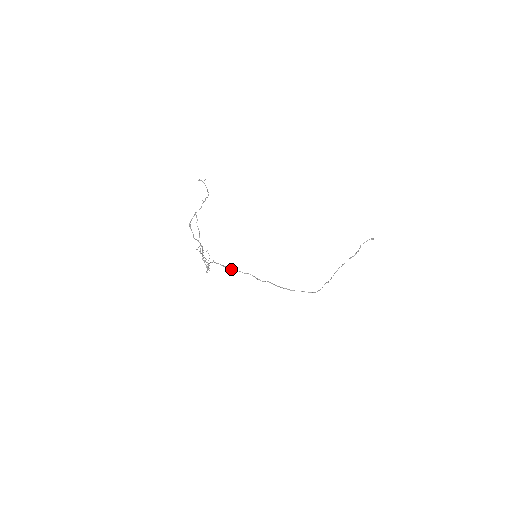
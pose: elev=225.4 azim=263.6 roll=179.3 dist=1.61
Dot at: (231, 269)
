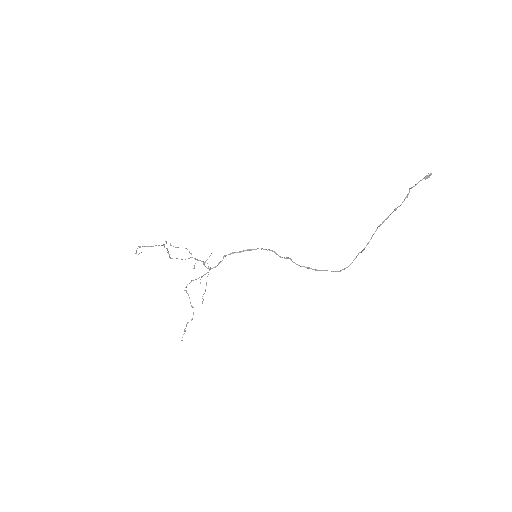
Dot at: (250, 250)
